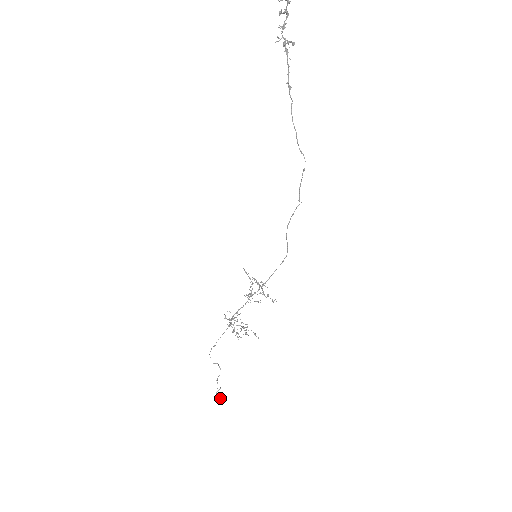
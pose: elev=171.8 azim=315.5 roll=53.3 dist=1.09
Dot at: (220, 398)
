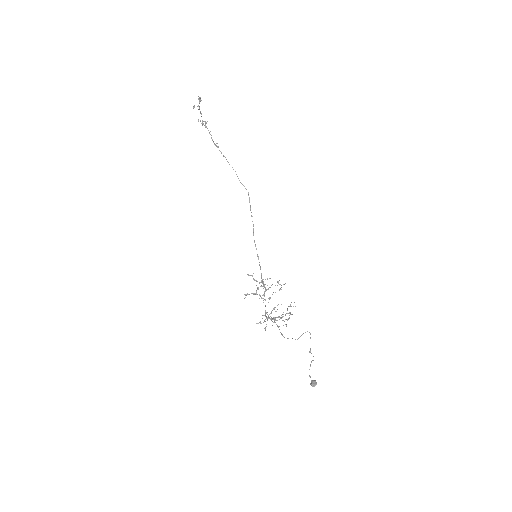
Dot at: (313, 381)
